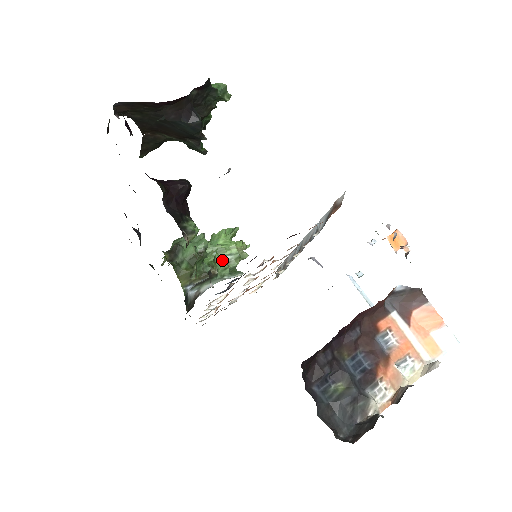
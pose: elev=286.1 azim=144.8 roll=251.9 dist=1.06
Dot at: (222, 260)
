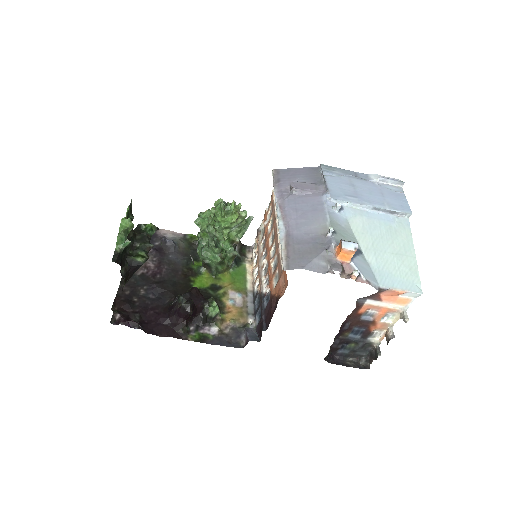
Dot at: (233, 229)
